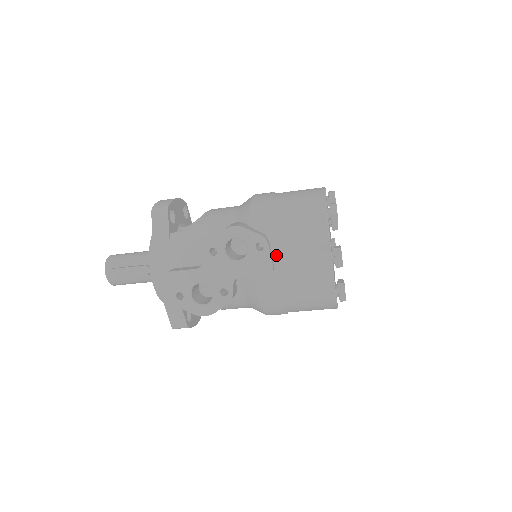
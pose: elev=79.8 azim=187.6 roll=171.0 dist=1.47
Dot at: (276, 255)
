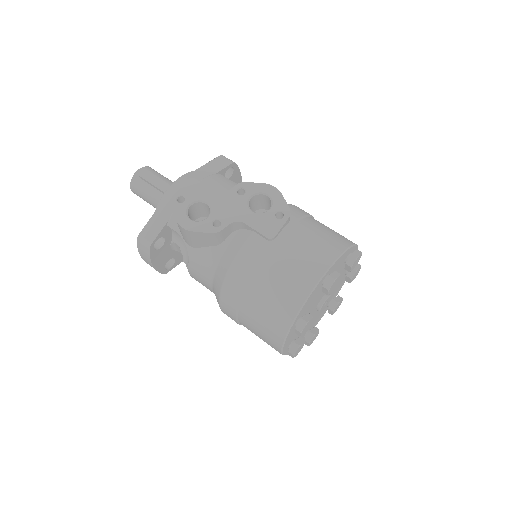
Dot at: (285, 234)
